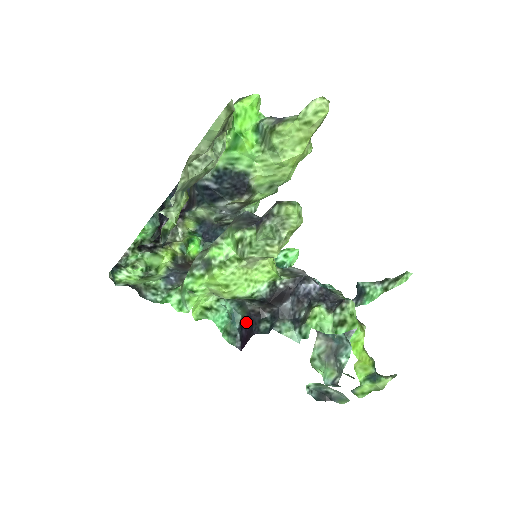
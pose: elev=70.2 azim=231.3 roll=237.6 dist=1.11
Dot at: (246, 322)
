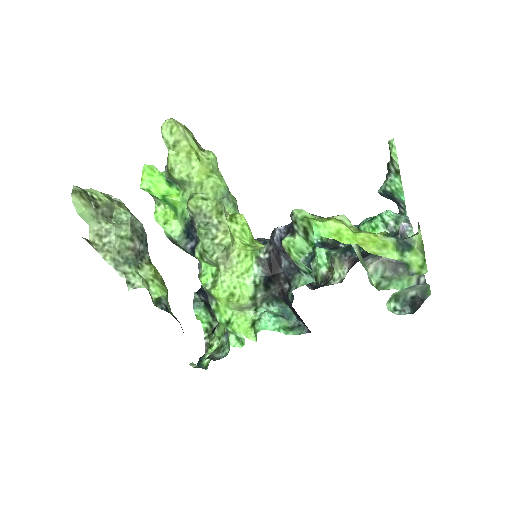
Dot at: occluded
